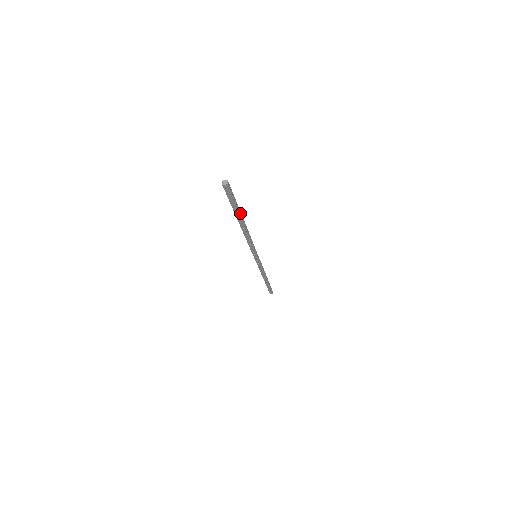
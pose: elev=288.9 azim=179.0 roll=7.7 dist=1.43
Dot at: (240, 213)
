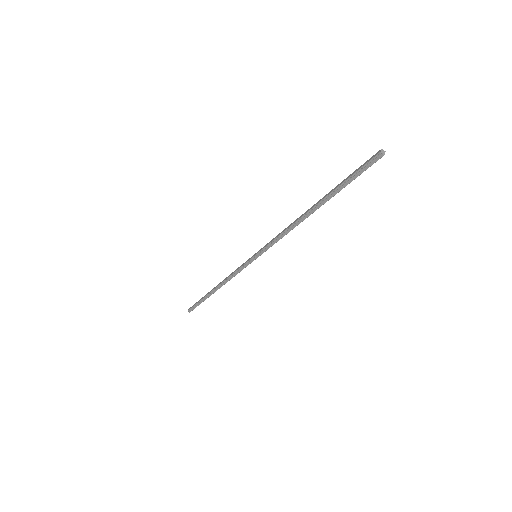
Dot at: (329, 194)
